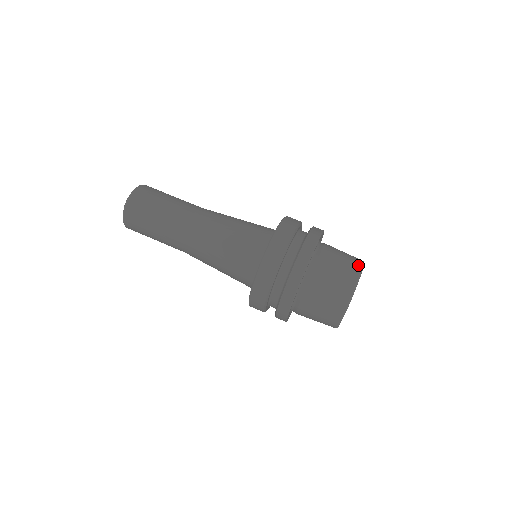
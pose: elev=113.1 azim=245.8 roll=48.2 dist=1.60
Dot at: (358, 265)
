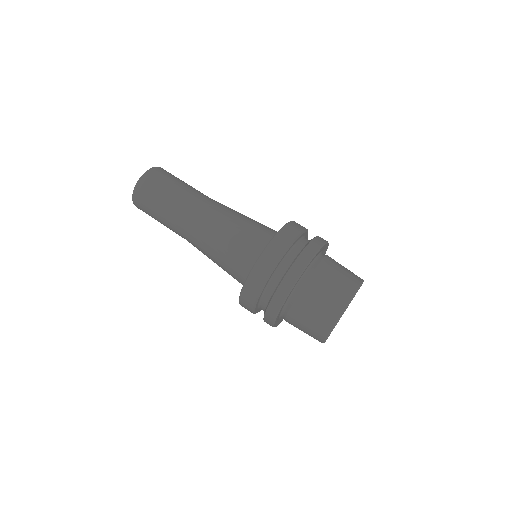
Dot at: (352, 288)
